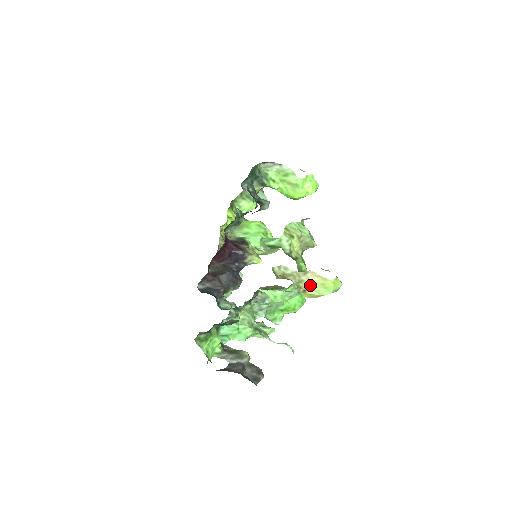
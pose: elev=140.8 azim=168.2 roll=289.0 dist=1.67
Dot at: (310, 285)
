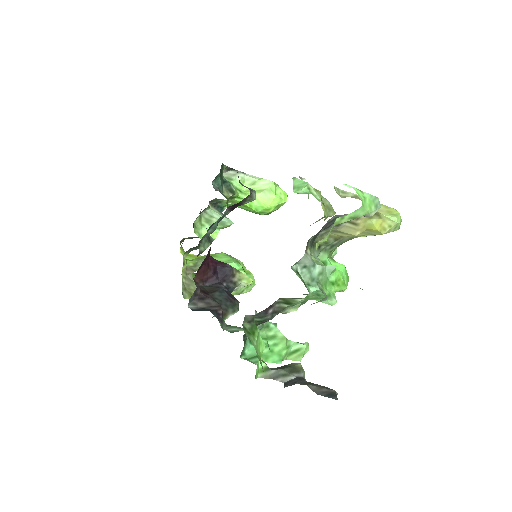
Dot at: occluded
